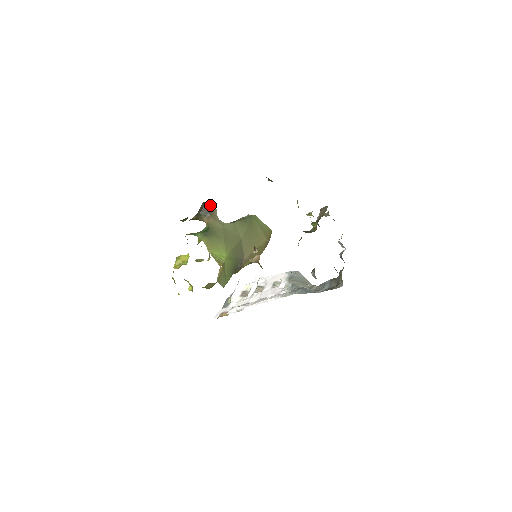
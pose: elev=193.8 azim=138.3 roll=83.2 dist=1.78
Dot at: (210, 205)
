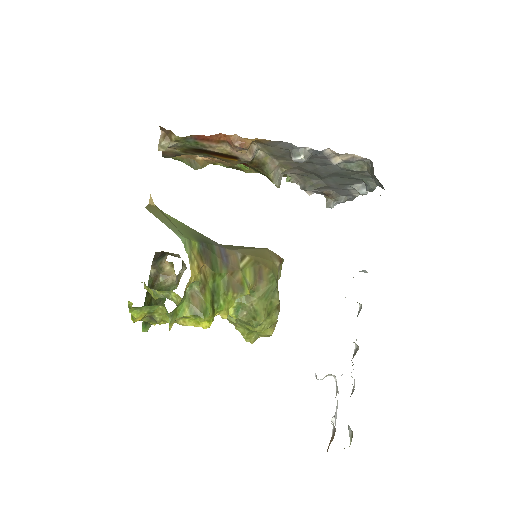
Dot at: (168, 253)
